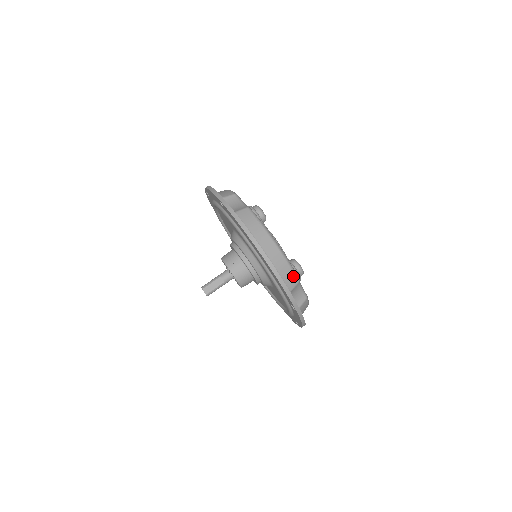
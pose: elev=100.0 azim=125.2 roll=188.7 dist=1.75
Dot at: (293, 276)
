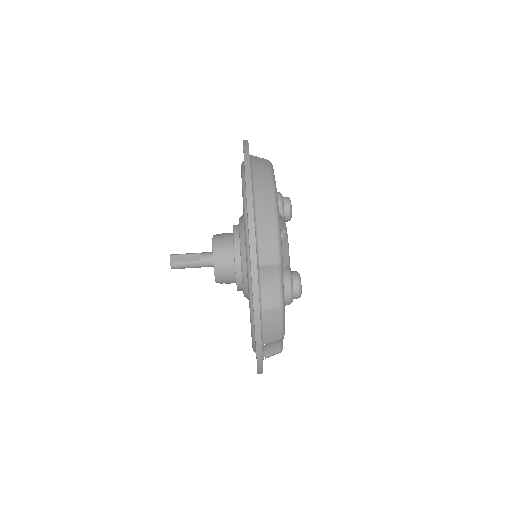
Dot at: (275, 247)
